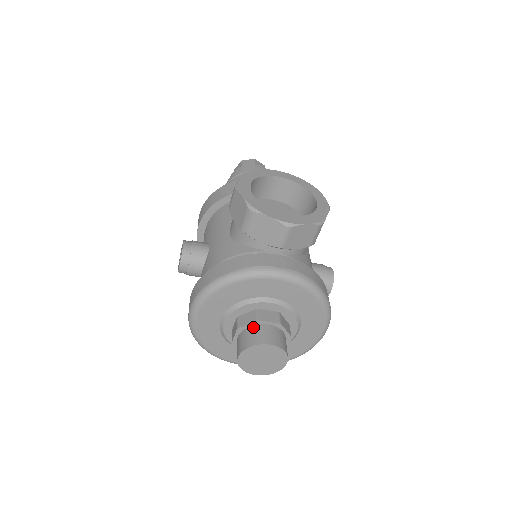
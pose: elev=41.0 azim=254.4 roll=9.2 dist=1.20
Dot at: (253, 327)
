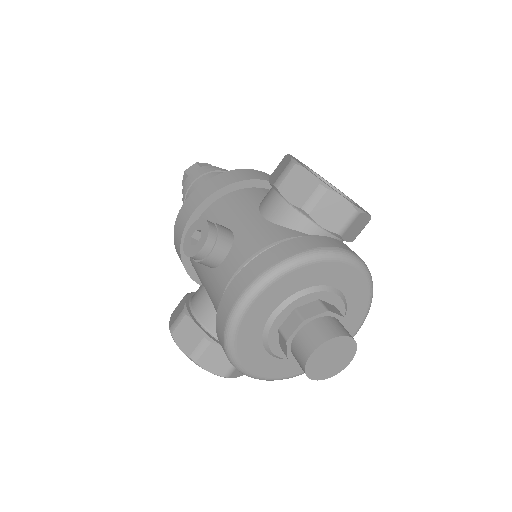
Dot at: (322, 319)
